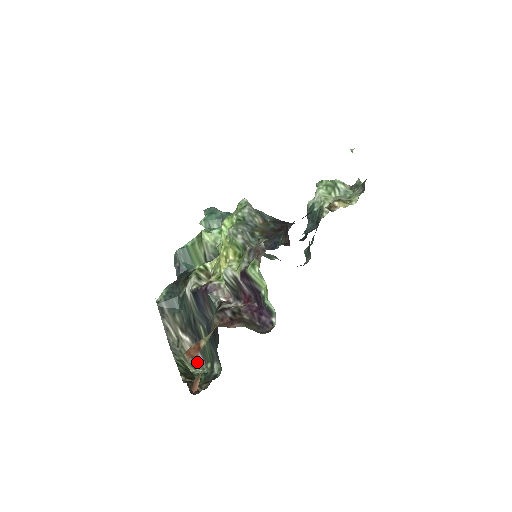
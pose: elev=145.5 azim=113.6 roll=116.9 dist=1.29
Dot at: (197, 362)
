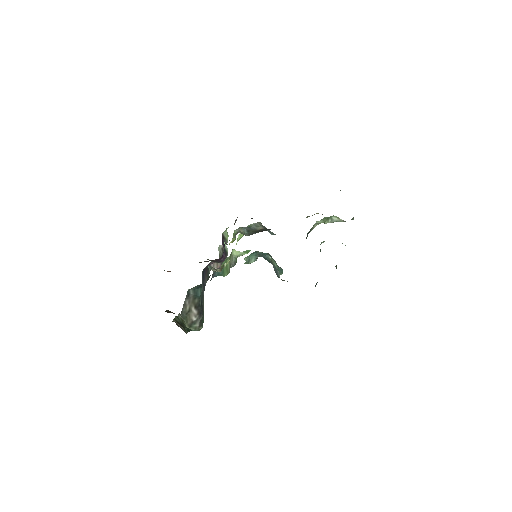
Dot at: (194, 324)
